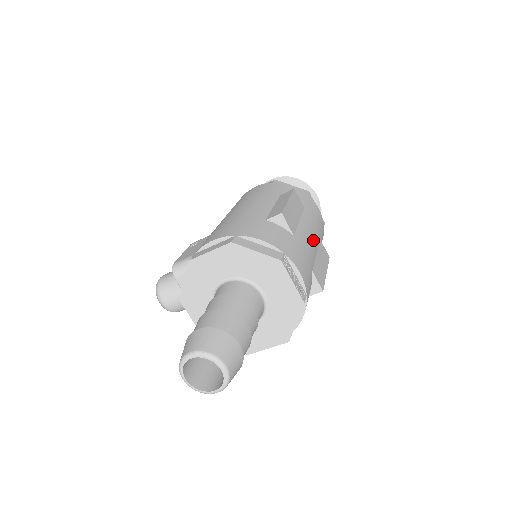
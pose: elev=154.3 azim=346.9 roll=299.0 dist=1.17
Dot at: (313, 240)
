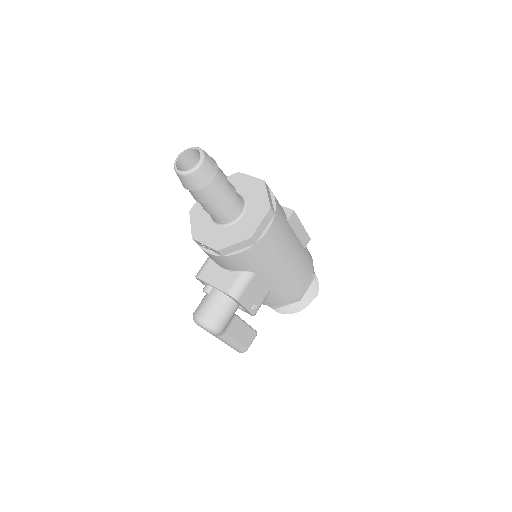
Dot at: occluded
